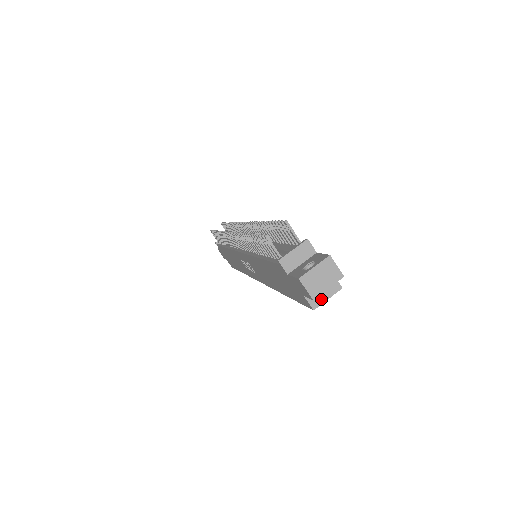
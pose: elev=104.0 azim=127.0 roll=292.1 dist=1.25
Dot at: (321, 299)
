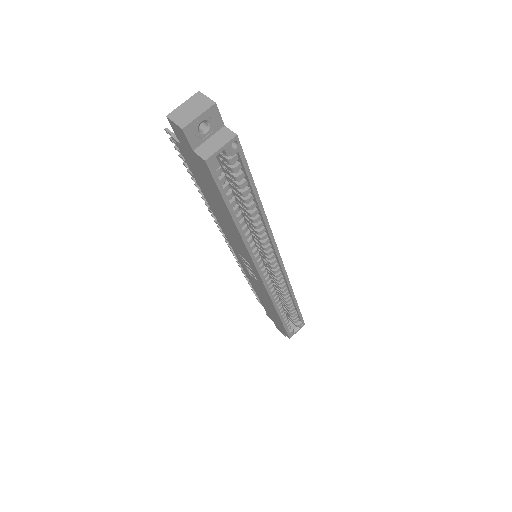
Dot at: (213, 149)
